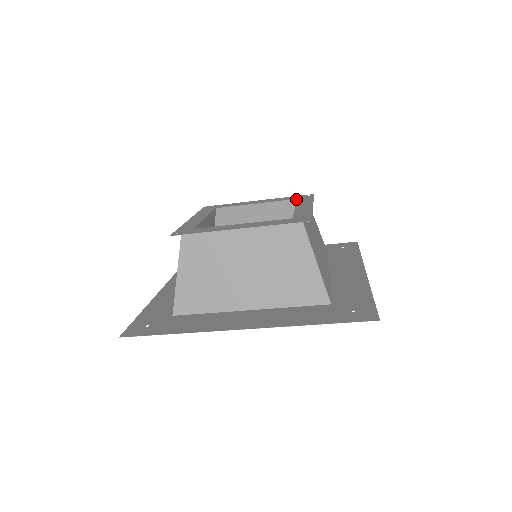
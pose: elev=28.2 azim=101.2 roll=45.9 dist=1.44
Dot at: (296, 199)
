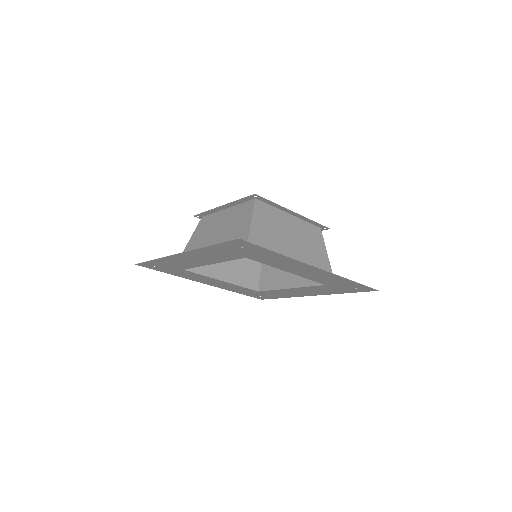
Dot at: occluded
